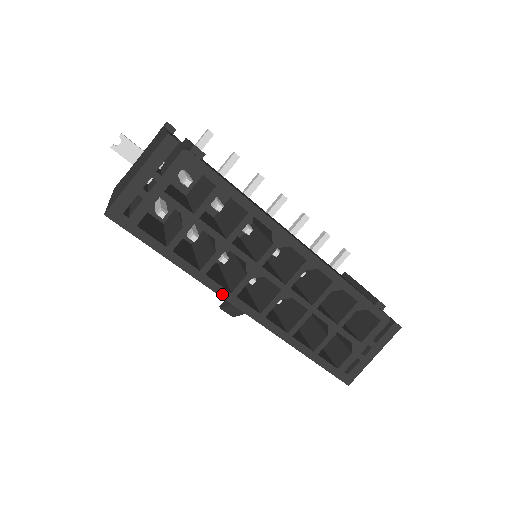
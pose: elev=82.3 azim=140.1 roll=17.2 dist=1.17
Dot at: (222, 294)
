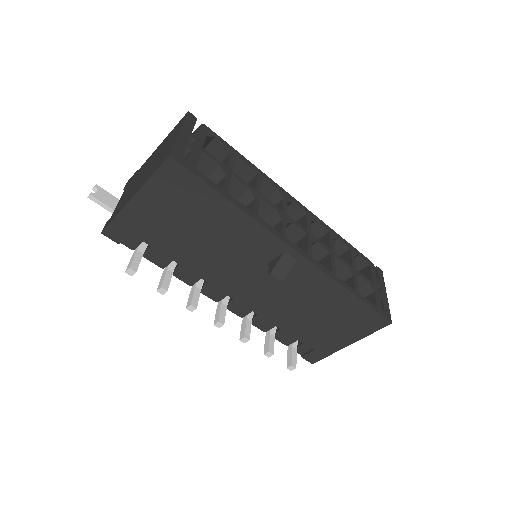
Dot at: (276, 234)
